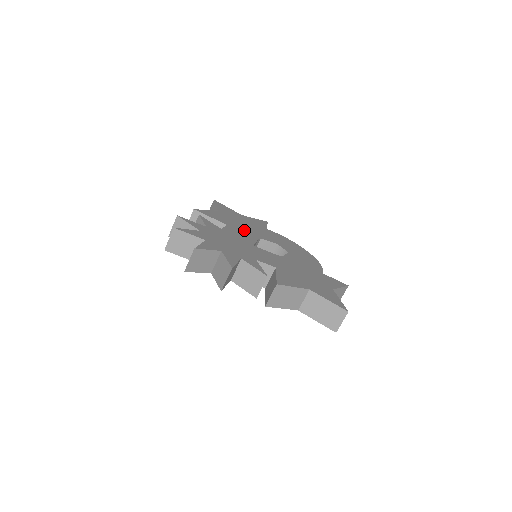
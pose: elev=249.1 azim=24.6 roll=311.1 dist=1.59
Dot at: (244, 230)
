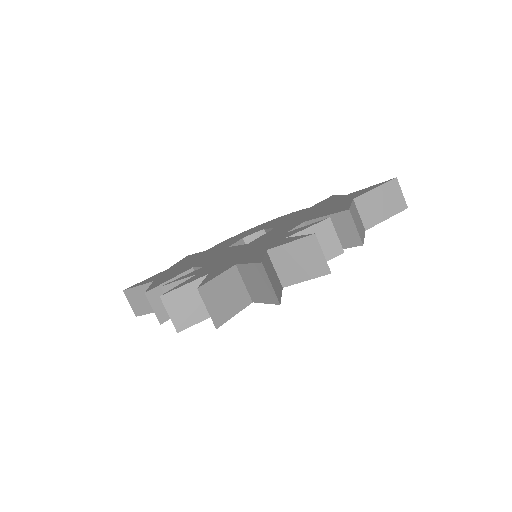
Dot at: (208, 257)
